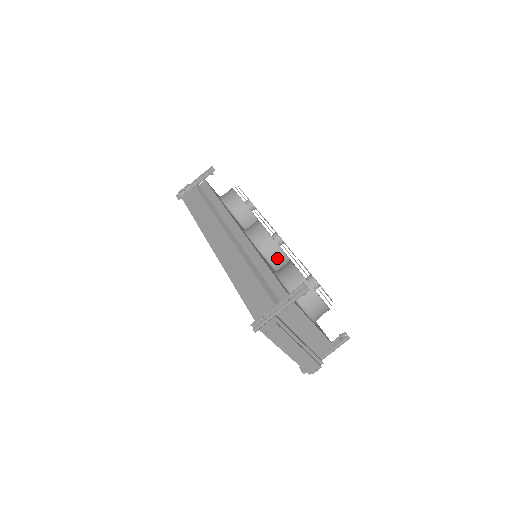
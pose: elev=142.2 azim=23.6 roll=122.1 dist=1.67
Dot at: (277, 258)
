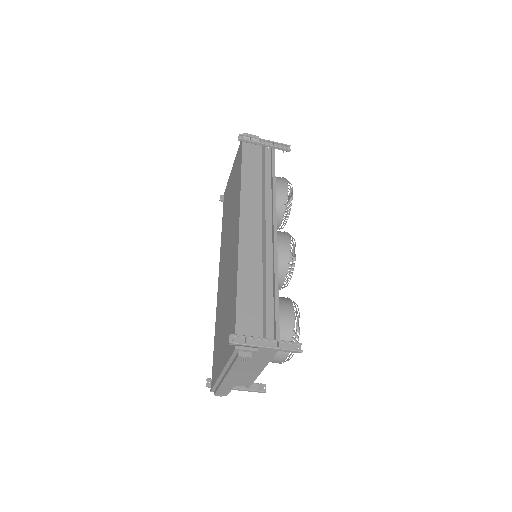
Dot at: occluded
